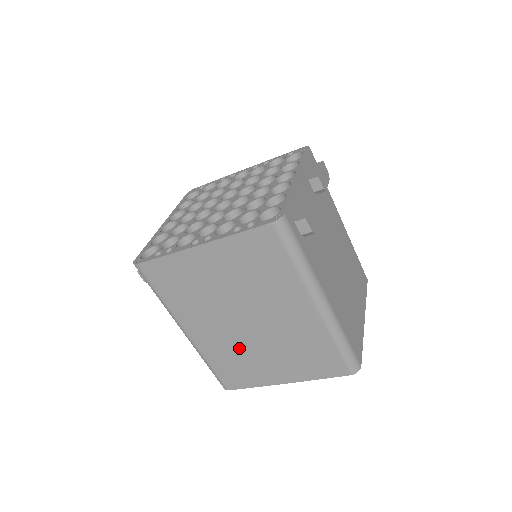
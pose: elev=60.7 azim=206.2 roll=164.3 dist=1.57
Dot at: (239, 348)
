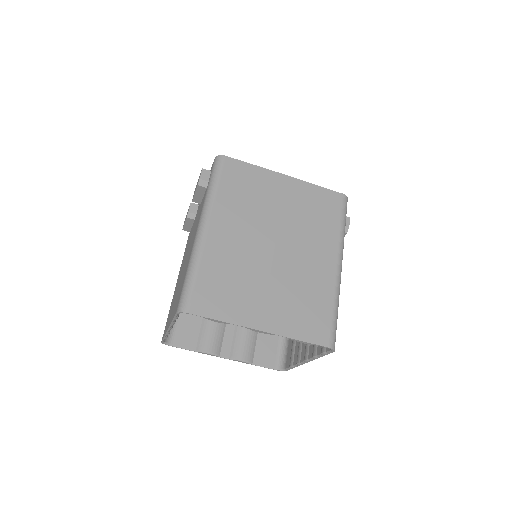
Dot at: (246, 268)
